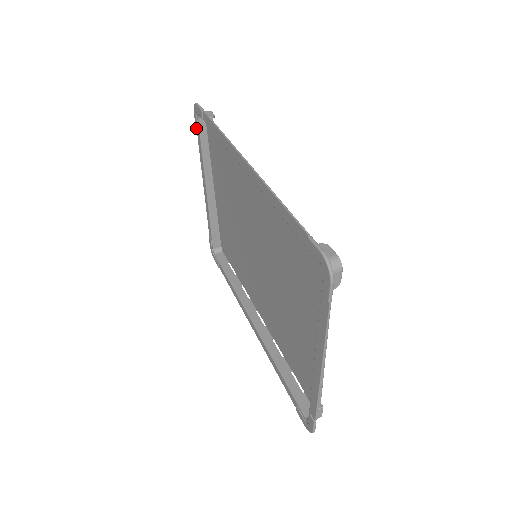
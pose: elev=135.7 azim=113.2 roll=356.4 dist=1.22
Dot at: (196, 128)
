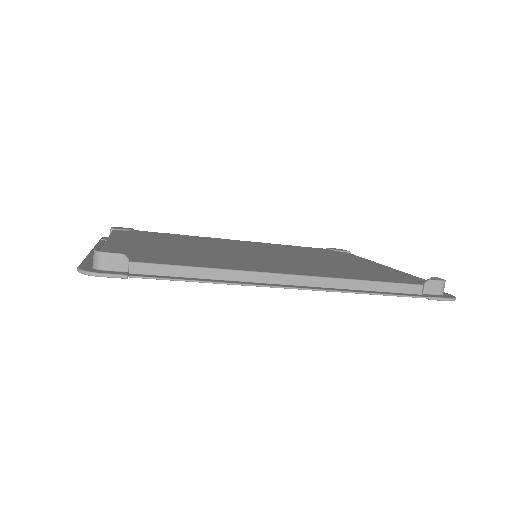
Dot at: occluded
